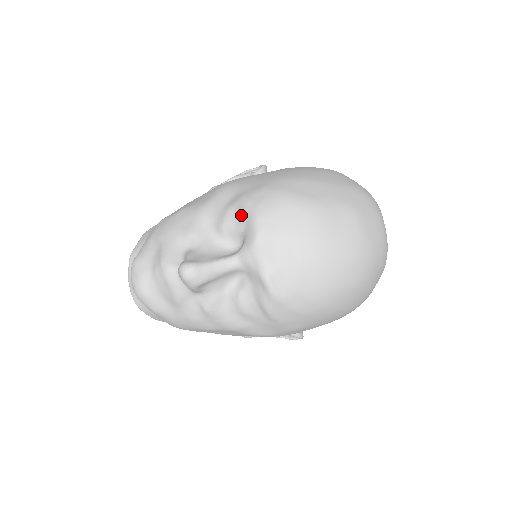
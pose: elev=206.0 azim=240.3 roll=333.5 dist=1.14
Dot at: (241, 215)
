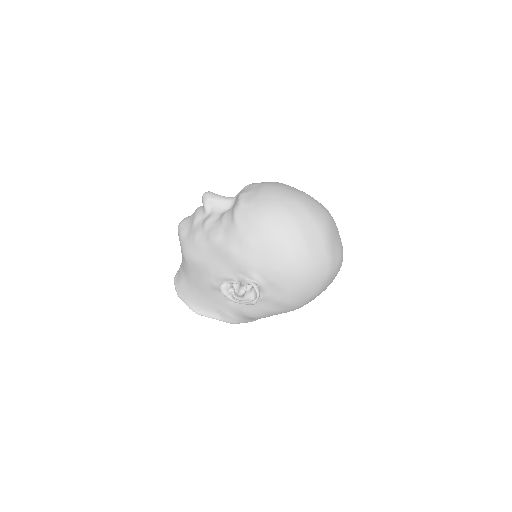
Dot at: occluded
